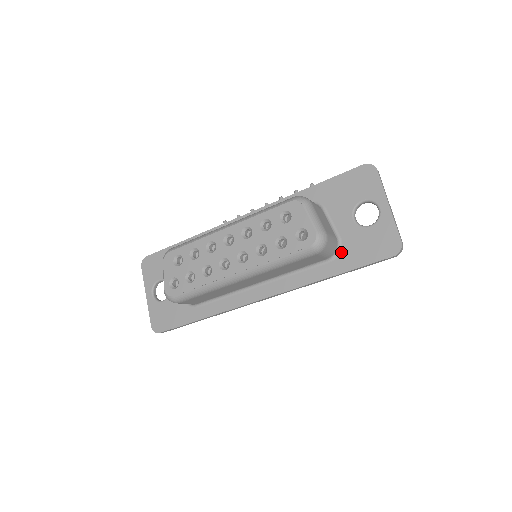
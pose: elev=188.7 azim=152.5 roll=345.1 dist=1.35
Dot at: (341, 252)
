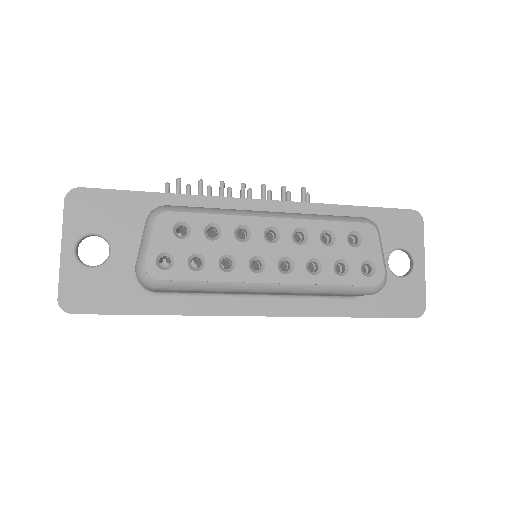
Dot at: occluded
